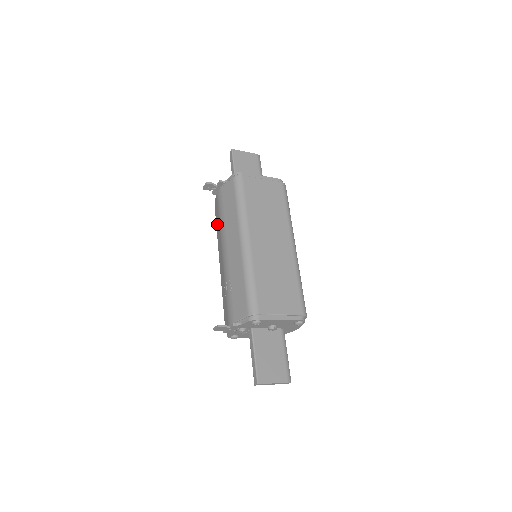
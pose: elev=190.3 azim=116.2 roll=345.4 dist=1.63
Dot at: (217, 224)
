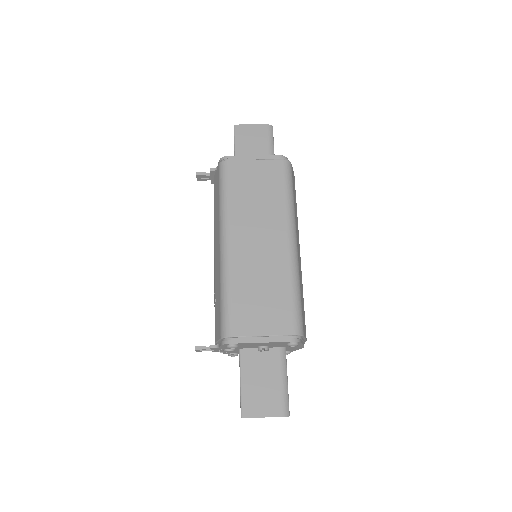
Dot at: occluded
